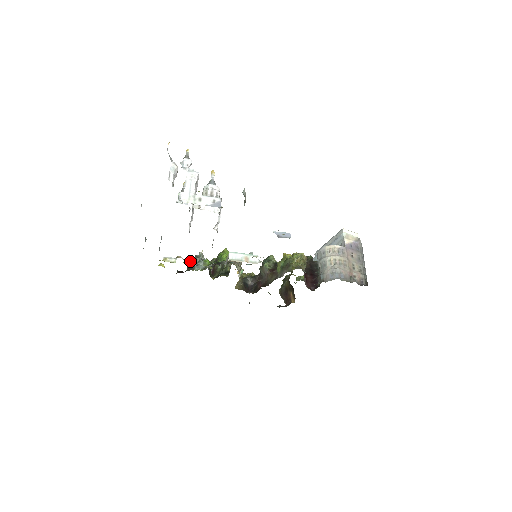
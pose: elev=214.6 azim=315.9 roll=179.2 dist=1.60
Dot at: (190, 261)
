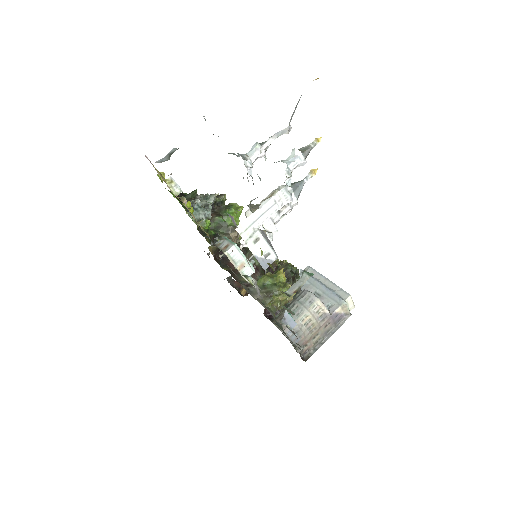
Dot at: (191, 212)
